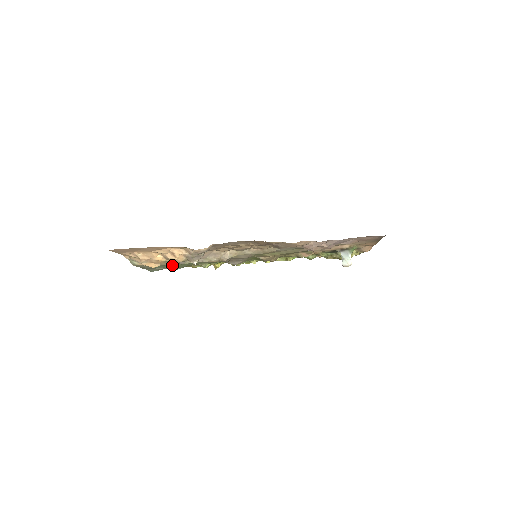
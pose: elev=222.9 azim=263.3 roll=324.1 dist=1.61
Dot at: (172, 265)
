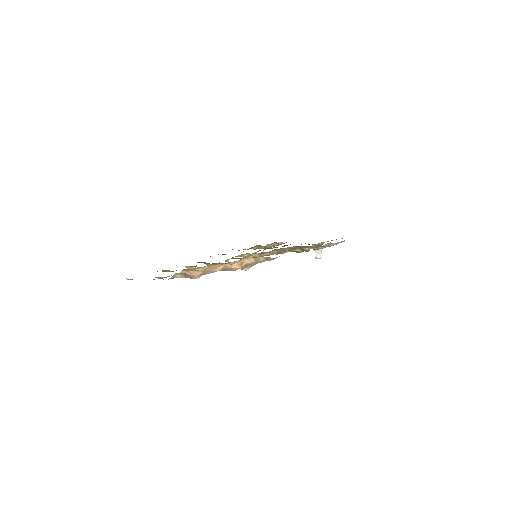
Dot at: occluded
